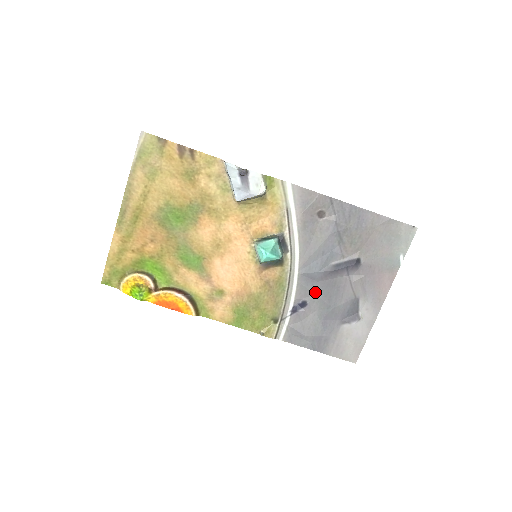
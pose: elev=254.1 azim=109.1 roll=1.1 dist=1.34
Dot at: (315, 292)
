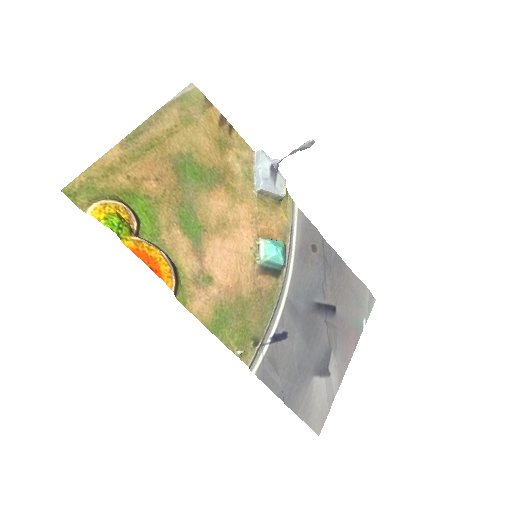
Dot at: (297, 325)
